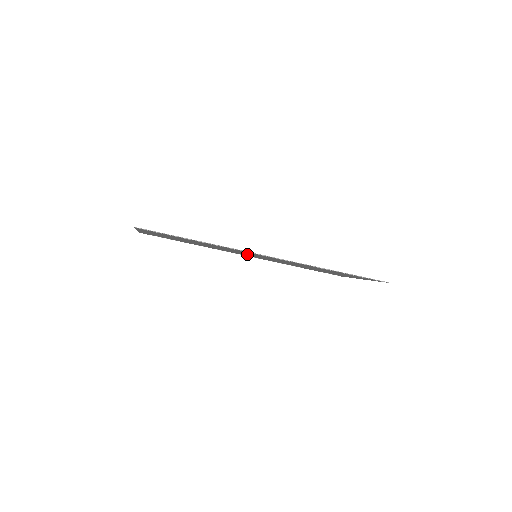
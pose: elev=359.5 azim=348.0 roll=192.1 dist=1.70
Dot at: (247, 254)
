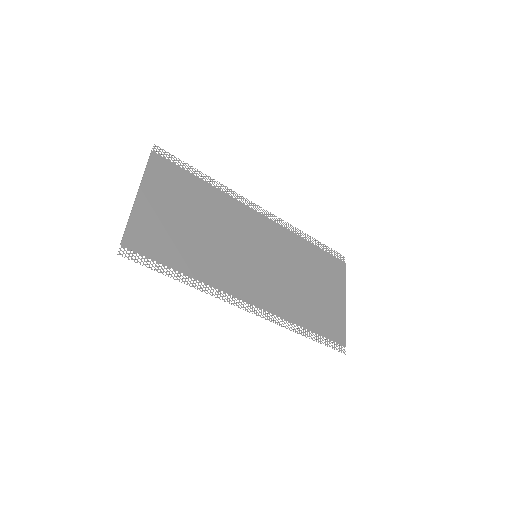
Dot at: (249, 249)
